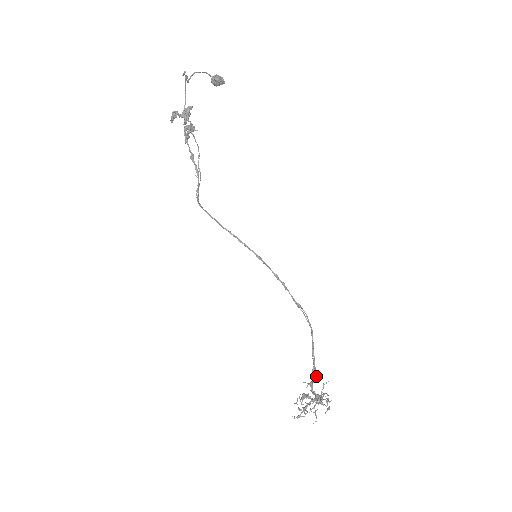
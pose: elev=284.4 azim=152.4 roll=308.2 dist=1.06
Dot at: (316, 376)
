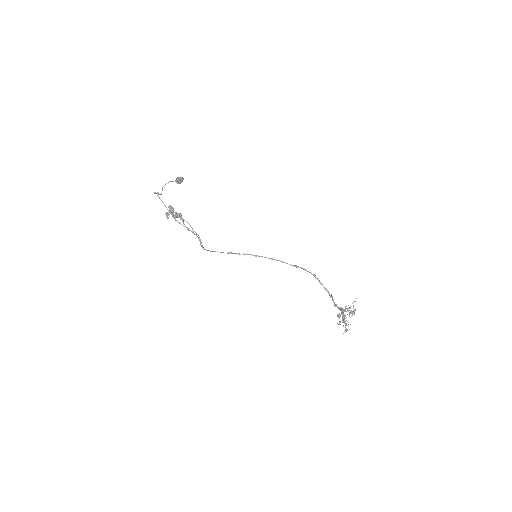
Dot at: (333, 299)
